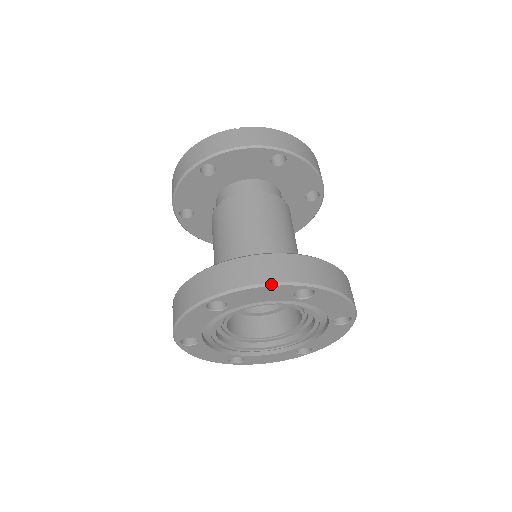
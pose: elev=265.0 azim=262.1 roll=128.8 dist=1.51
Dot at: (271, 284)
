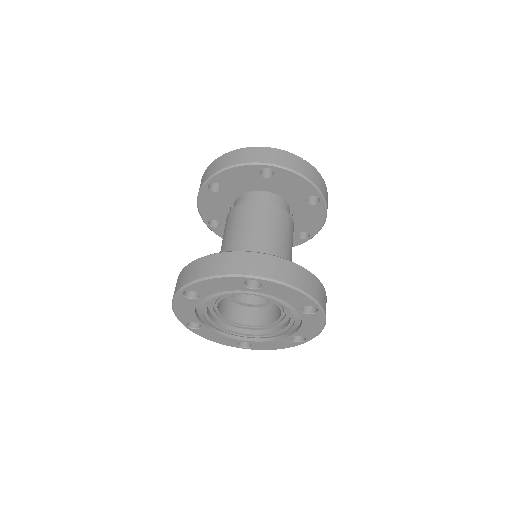
Dot at: (304, 293)
